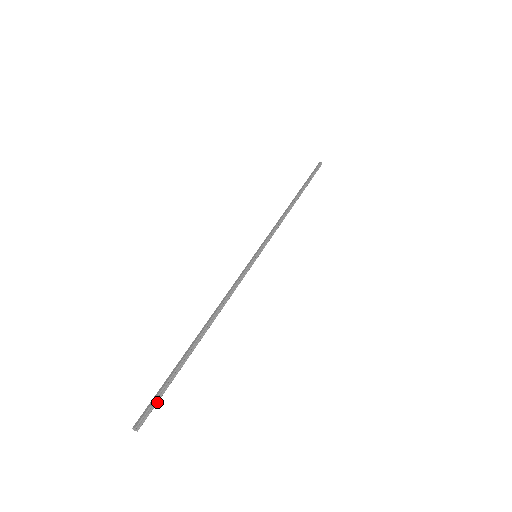
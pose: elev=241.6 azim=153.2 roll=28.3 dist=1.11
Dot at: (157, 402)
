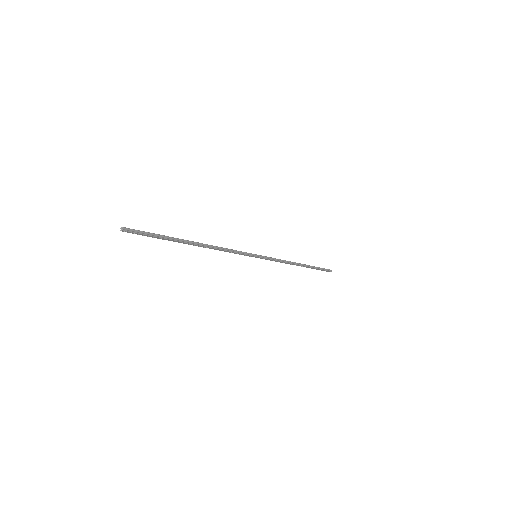
Dot at: (144, 234)
